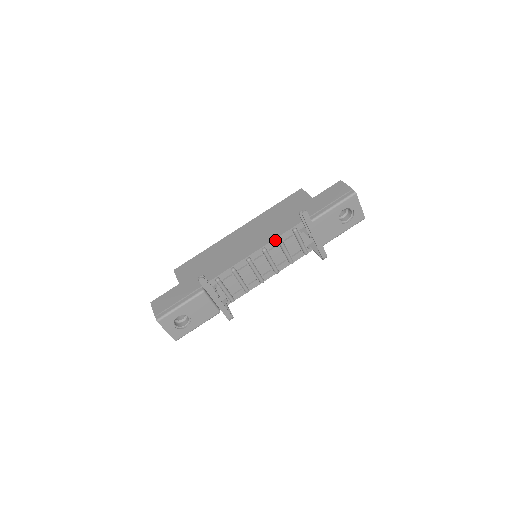
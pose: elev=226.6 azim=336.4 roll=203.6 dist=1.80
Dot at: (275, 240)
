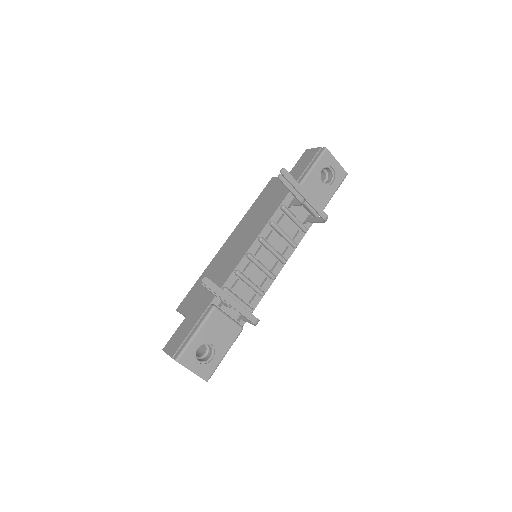
Dot at: (267, 225)
